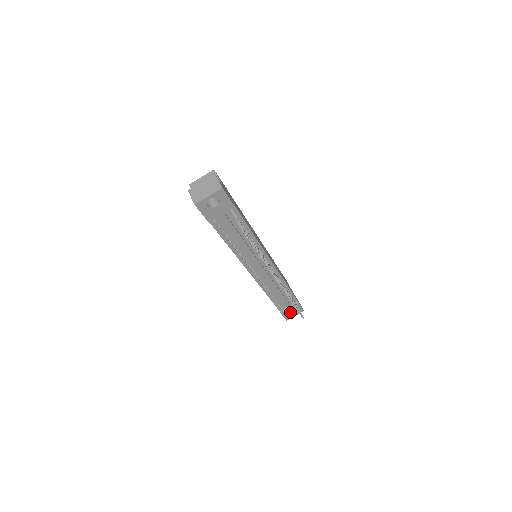
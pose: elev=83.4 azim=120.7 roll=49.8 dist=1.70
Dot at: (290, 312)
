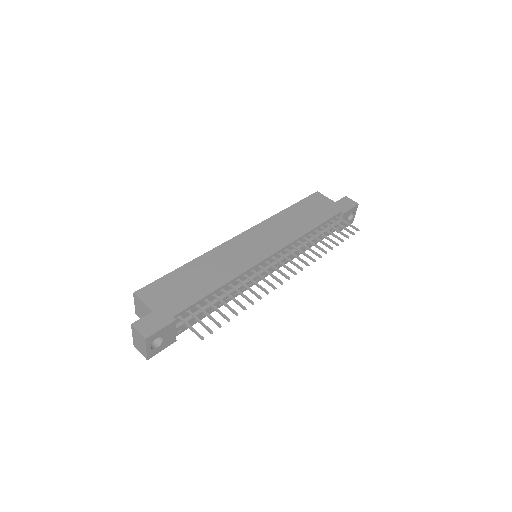
Dot at: occluded
